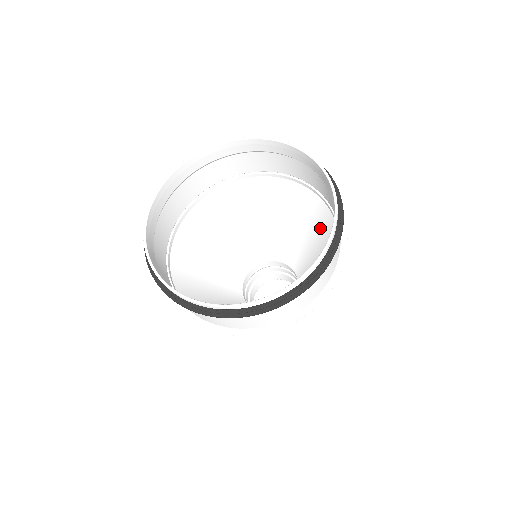
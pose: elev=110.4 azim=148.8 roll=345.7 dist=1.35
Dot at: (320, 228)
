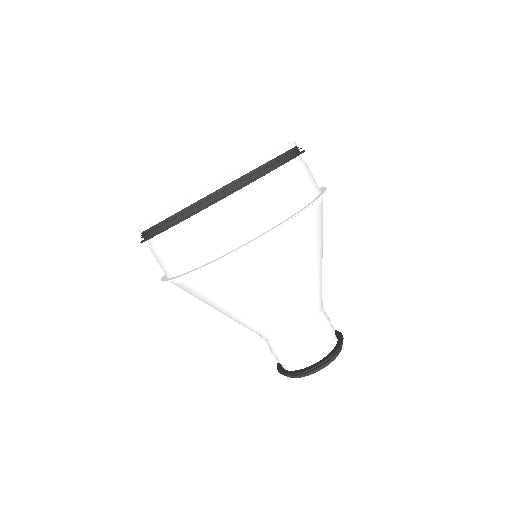
Dot at: occluded
